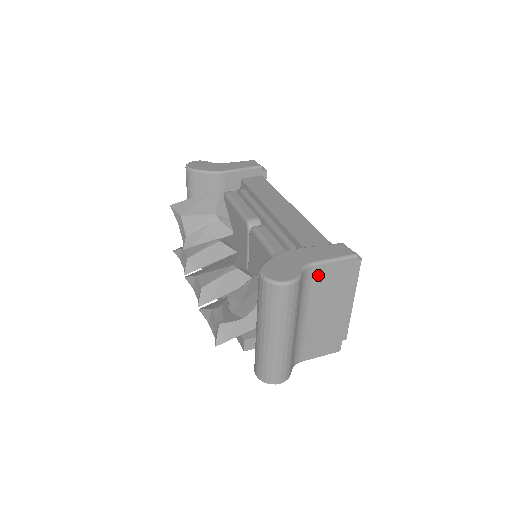
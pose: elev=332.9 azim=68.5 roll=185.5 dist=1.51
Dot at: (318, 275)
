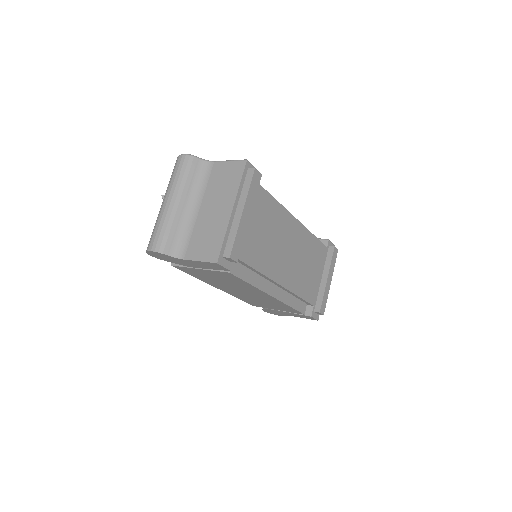
Dot at: (216, 171)
